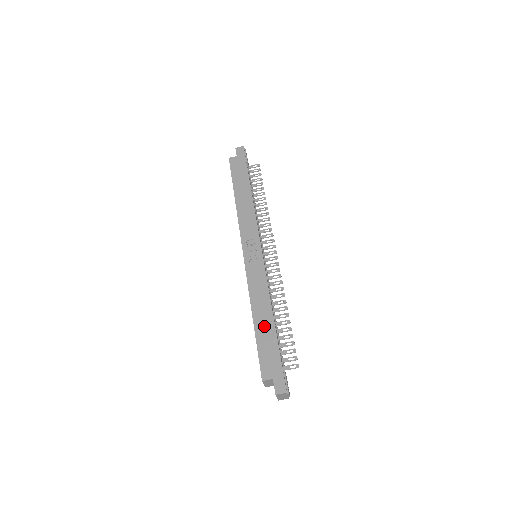
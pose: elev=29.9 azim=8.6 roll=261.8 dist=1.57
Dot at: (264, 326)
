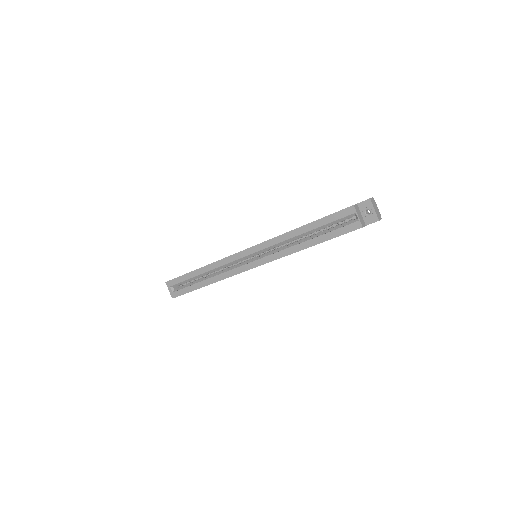
Dot at: occluded
